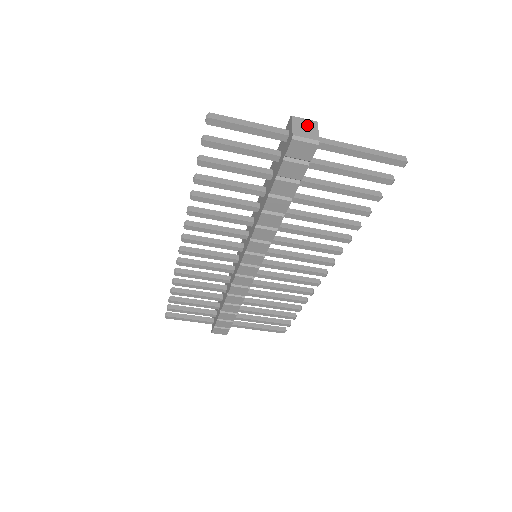
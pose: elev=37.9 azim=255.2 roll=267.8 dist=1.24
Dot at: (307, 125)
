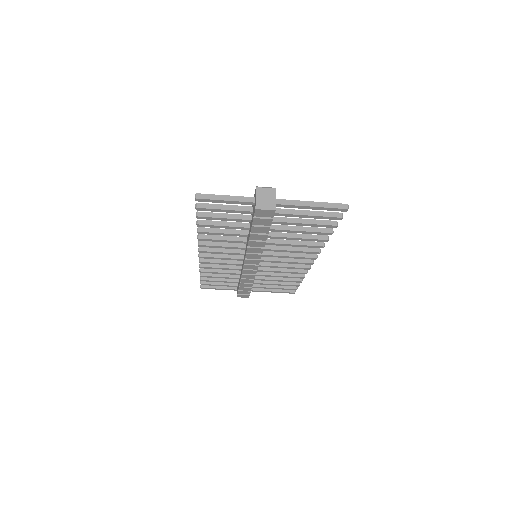
Dot at: (267, 194)
